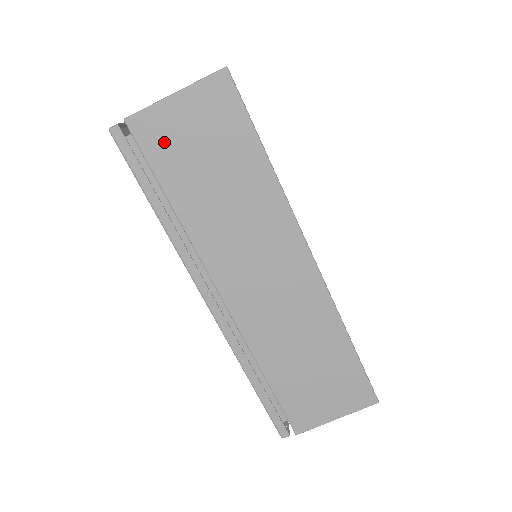
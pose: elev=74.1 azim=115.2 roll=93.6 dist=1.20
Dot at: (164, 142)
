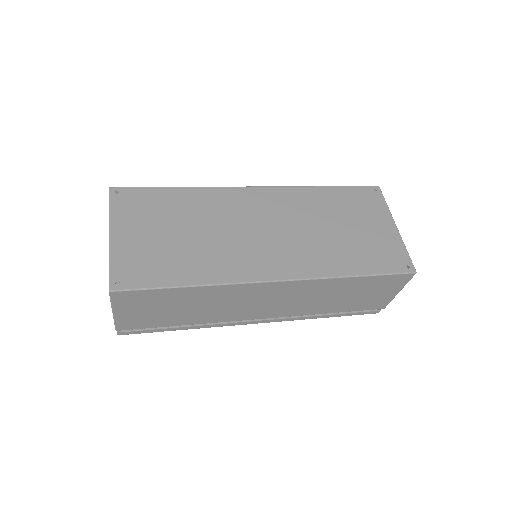
Dot at: (141, 321)
